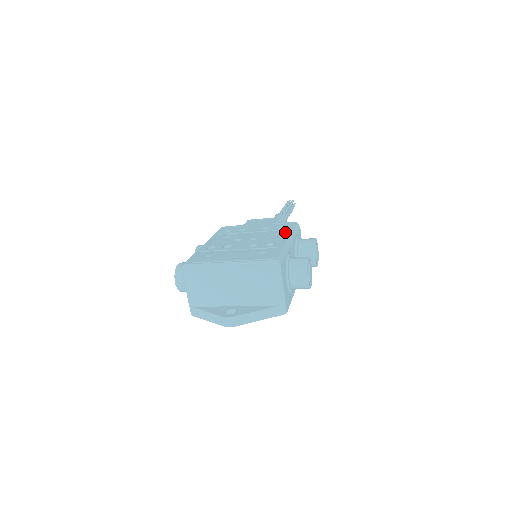
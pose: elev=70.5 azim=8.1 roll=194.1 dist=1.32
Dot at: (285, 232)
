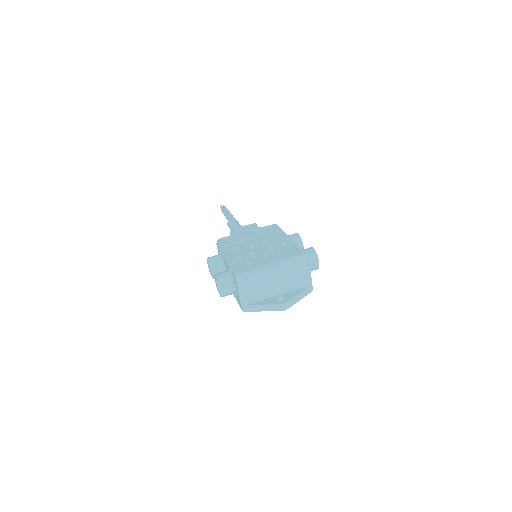
Dot at: (280, 233)
